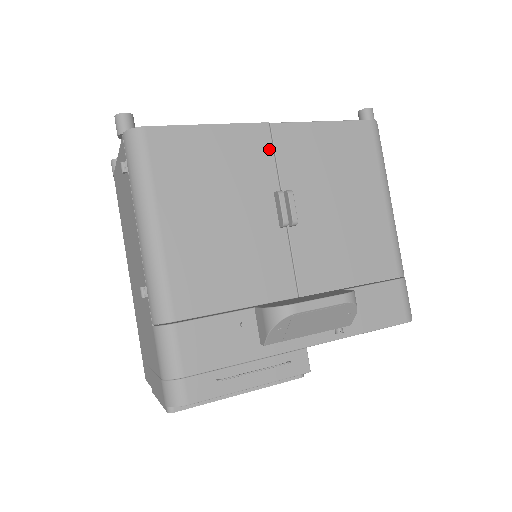
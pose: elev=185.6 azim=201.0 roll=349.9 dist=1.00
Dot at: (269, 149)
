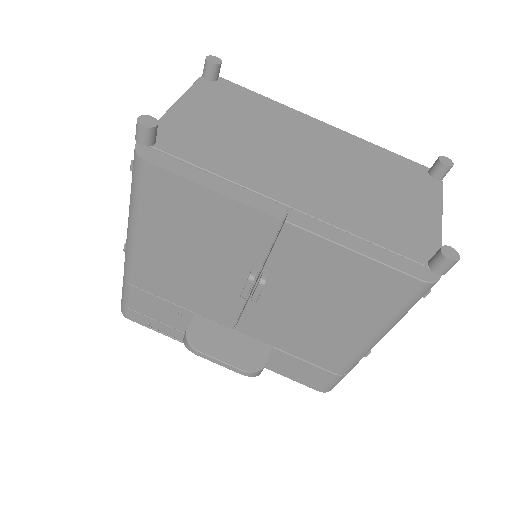
Dot at: (268, 240)
